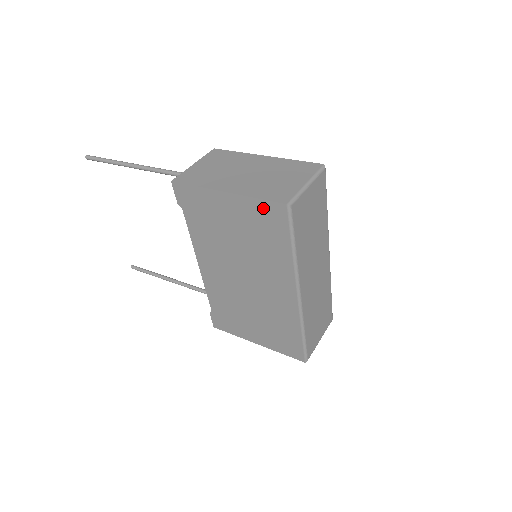
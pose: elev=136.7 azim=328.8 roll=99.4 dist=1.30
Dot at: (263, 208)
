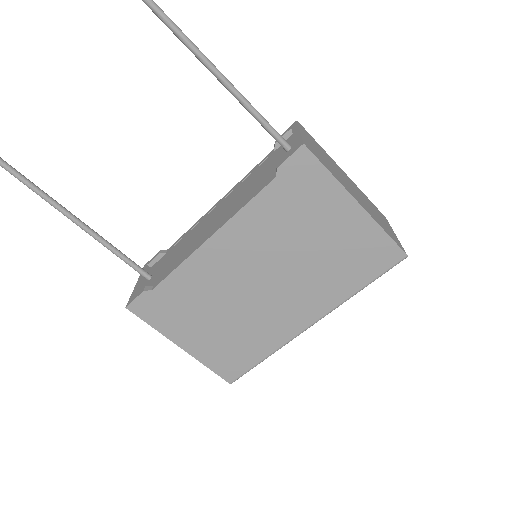
Dot at: (381, 243)
